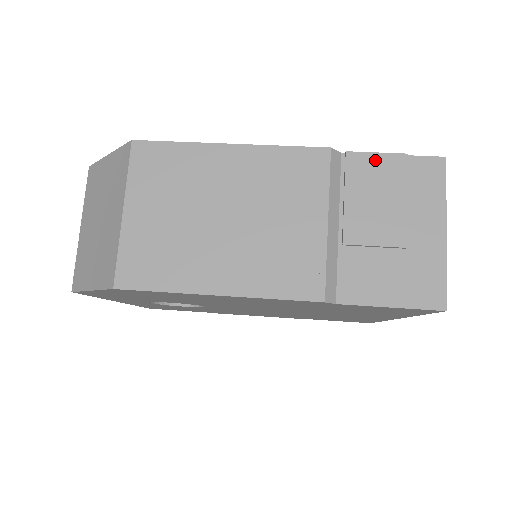
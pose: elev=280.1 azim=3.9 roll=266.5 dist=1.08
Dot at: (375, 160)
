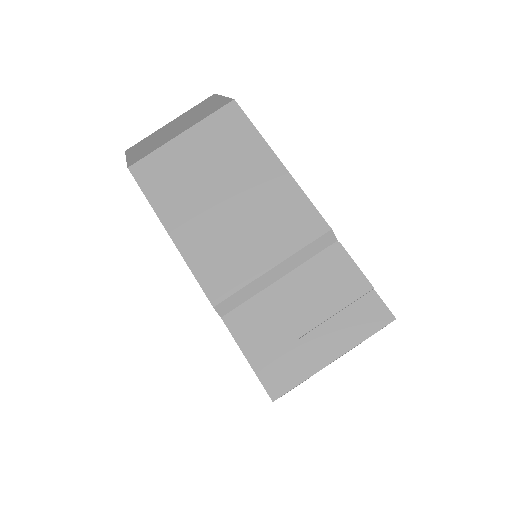
Dot at: (350, 268)
